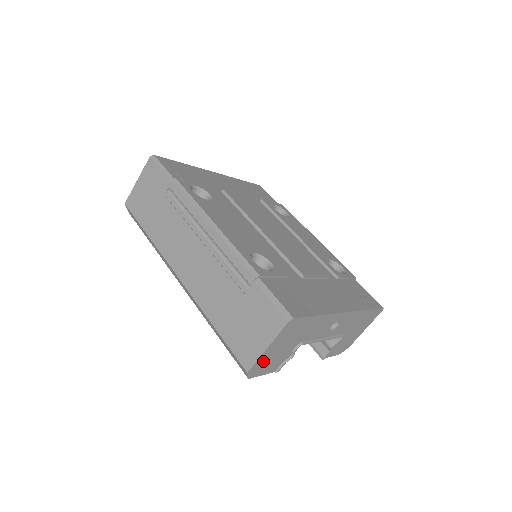
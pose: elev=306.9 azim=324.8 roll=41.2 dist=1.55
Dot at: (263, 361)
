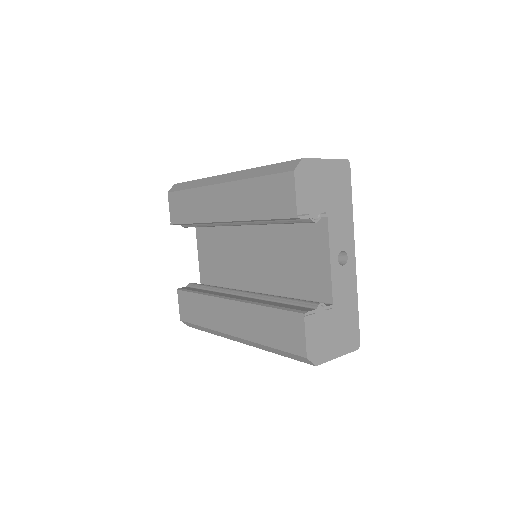
Dot at: (312, 171)
